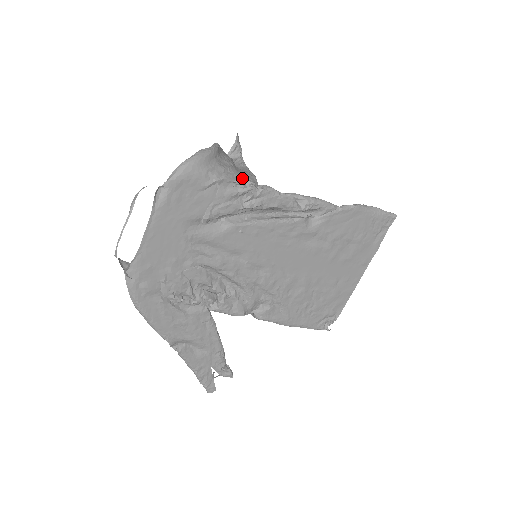
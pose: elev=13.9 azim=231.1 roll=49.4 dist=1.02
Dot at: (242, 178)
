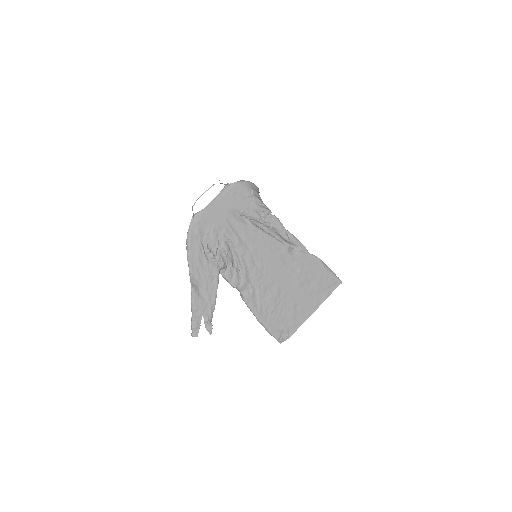
Dot at: (265, 205)
